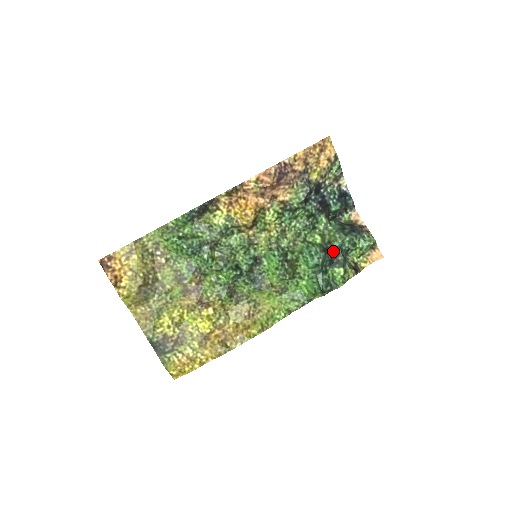
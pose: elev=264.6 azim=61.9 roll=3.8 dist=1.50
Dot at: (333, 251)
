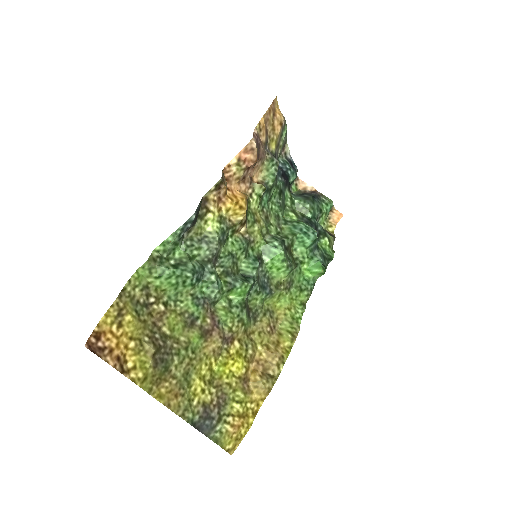
Dot at: (312, 223)
